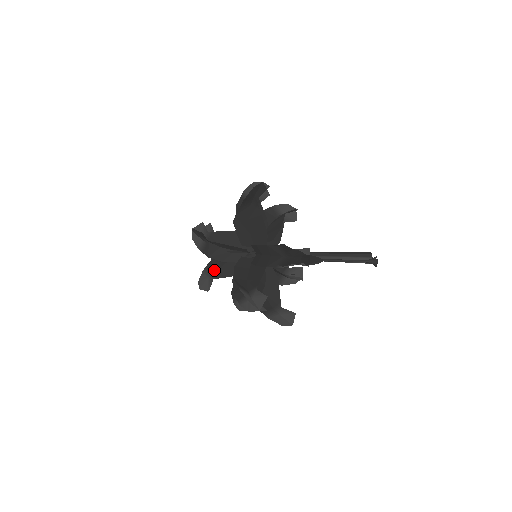
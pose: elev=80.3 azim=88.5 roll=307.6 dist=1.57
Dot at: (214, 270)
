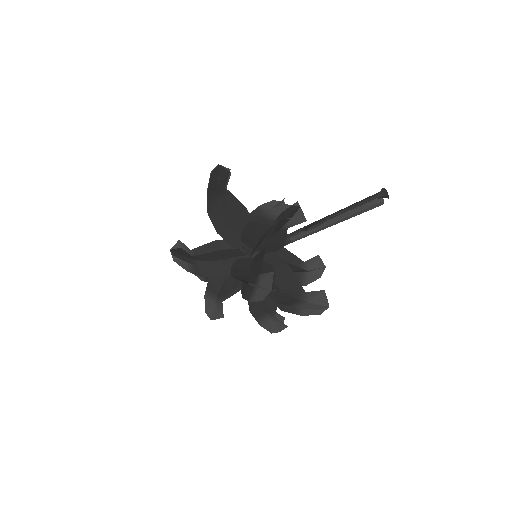
Dot at: (218, 292)
